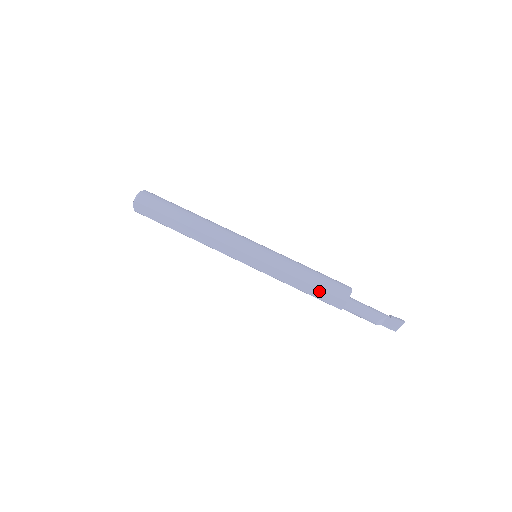
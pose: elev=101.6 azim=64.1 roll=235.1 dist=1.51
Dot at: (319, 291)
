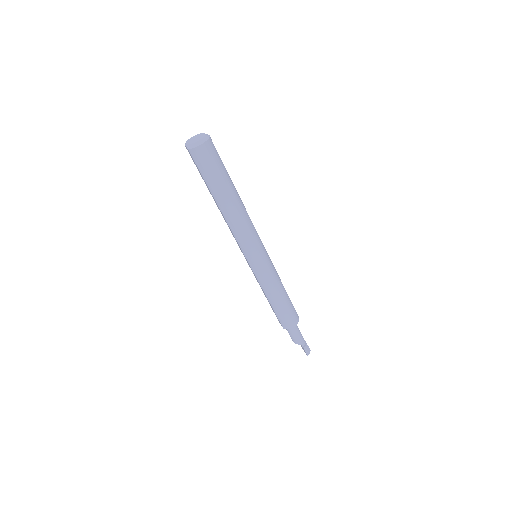
Dot at: (274, 310)
